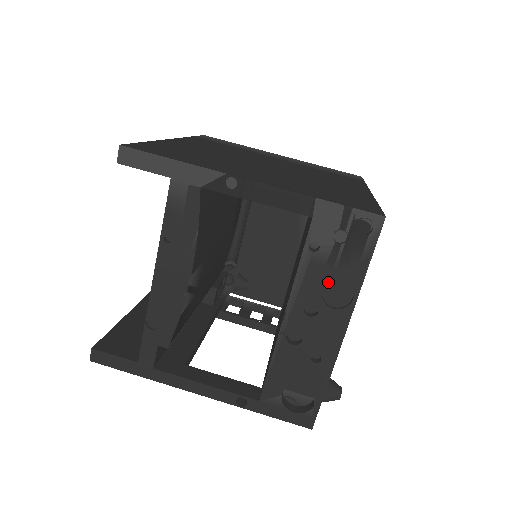
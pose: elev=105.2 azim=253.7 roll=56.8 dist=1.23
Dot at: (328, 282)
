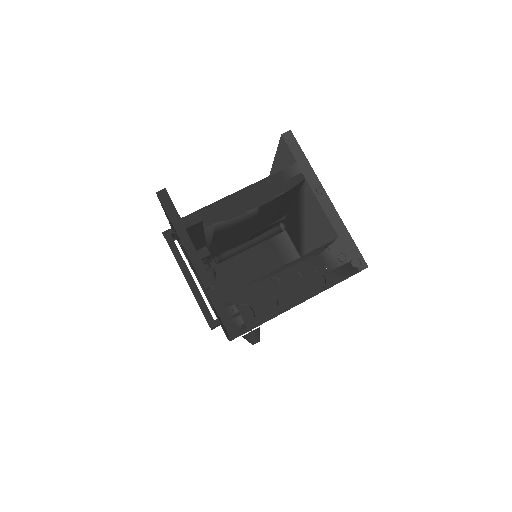
Dot at: (318, 271)
